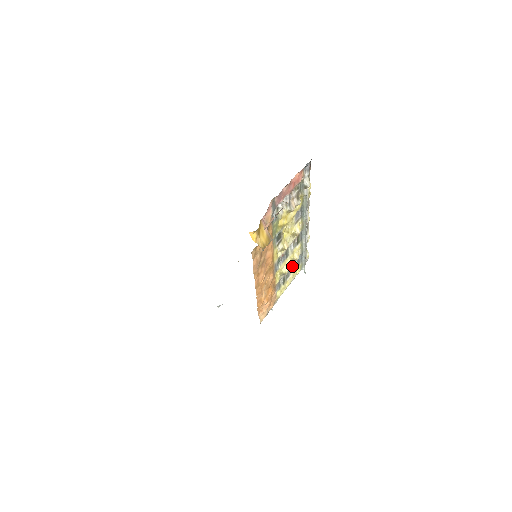
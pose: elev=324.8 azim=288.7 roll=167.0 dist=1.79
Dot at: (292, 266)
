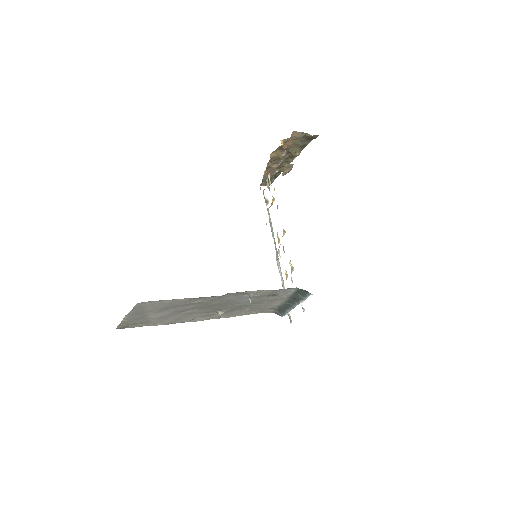
Dot at: occluded
